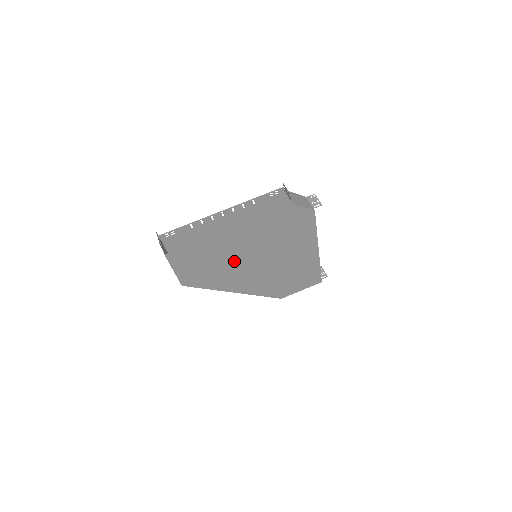
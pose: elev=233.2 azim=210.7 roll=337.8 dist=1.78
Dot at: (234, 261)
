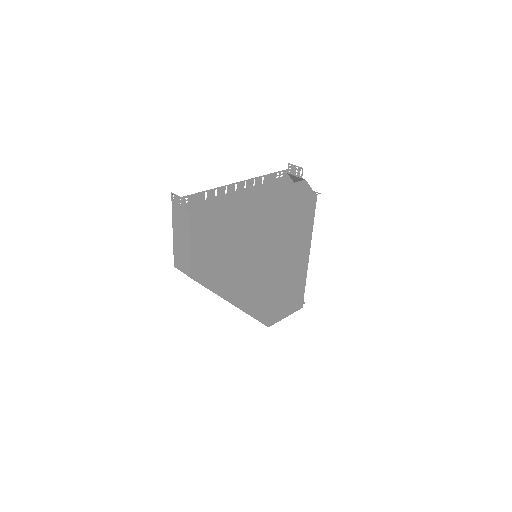
Dot at: (245, 249)
